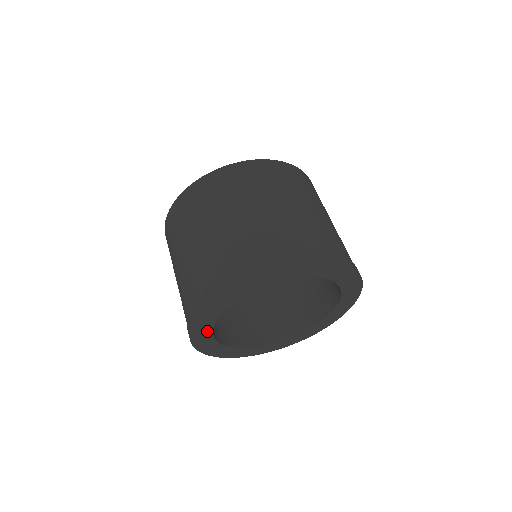
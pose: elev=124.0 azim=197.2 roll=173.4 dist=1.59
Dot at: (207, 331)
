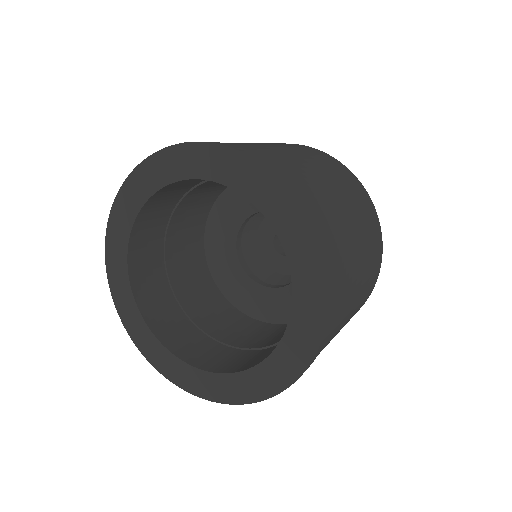
Dot at: (122, 262)
